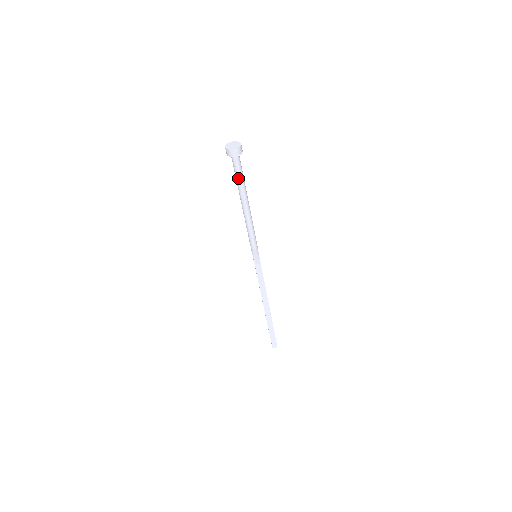
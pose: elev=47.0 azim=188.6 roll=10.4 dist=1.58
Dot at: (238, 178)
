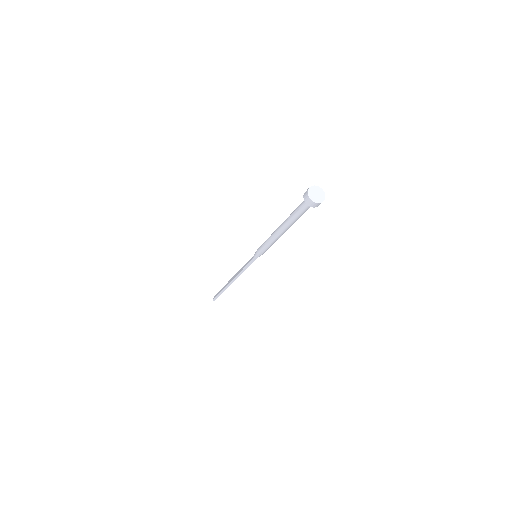
Dot at: occluded
